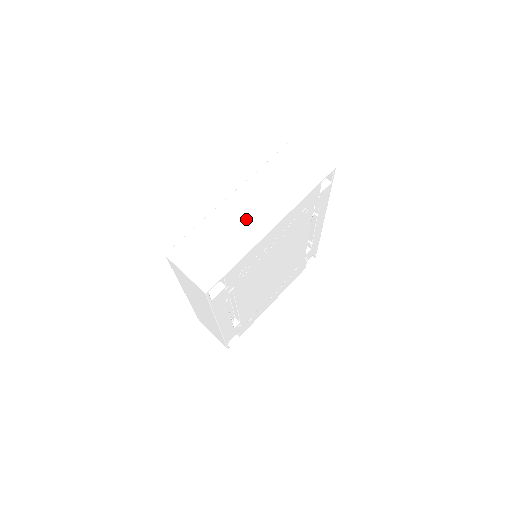
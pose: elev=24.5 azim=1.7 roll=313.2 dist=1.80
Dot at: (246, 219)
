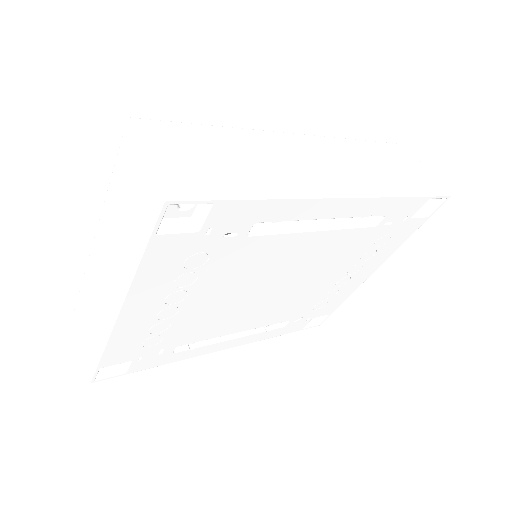
Dot at: (102, 290)
